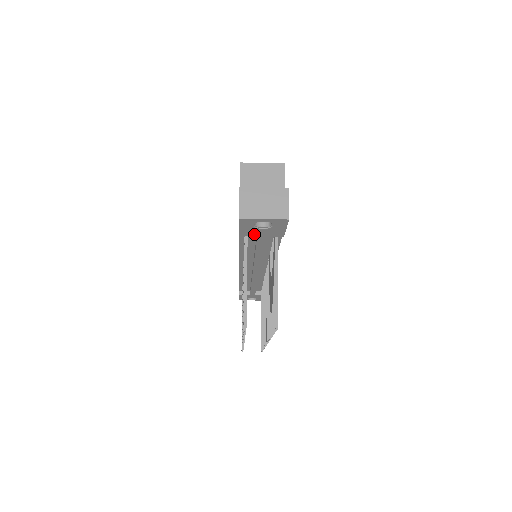
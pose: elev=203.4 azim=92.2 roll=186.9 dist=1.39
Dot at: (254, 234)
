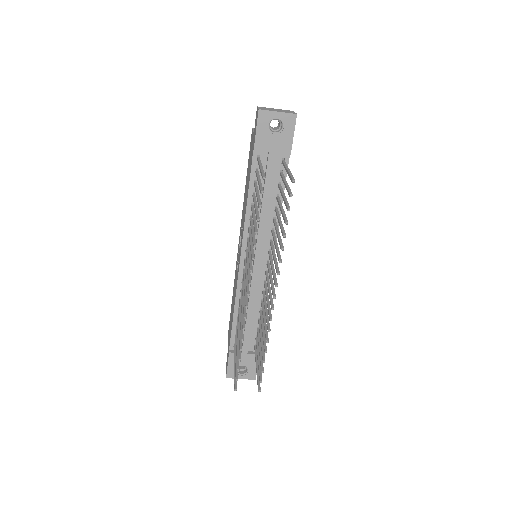
Dot at: (266, 147)
